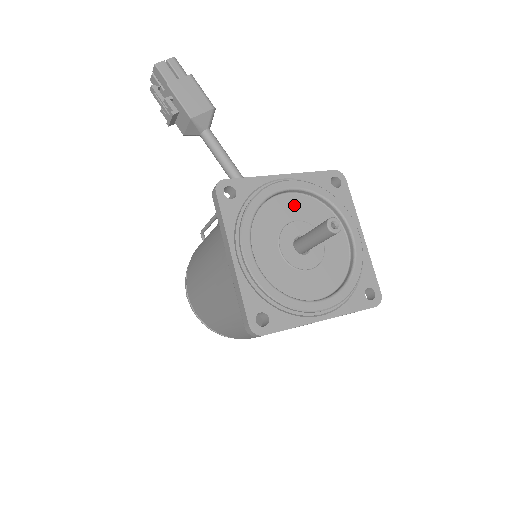
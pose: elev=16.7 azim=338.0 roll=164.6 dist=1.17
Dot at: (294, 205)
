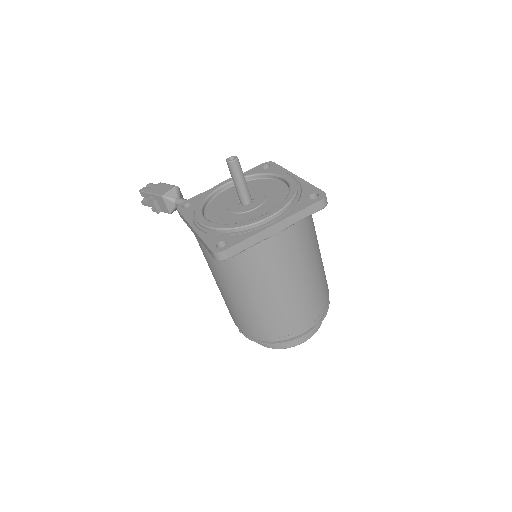
Dot at: occluded
